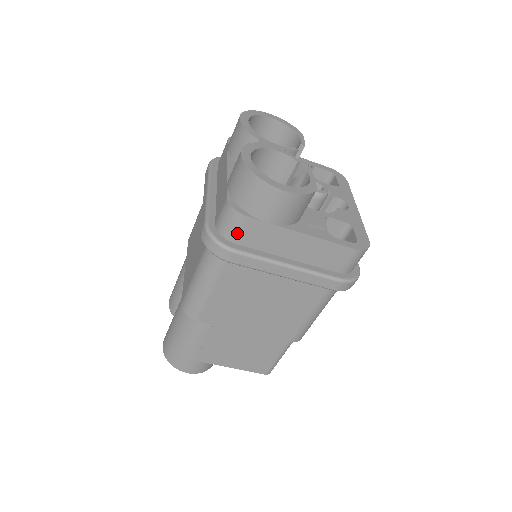
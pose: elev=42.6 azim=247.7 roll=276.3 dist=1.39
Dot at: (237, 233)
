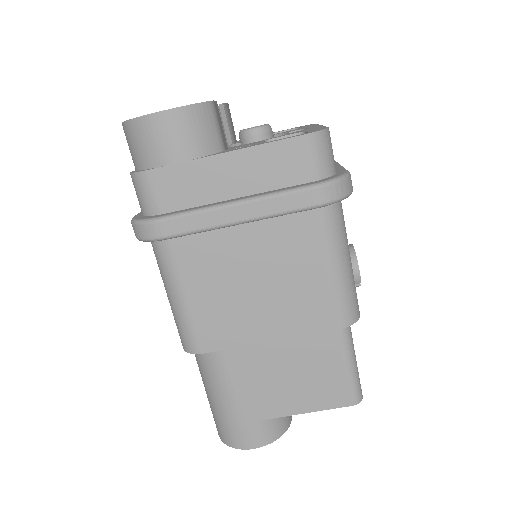
Dot at: (154, 199)
